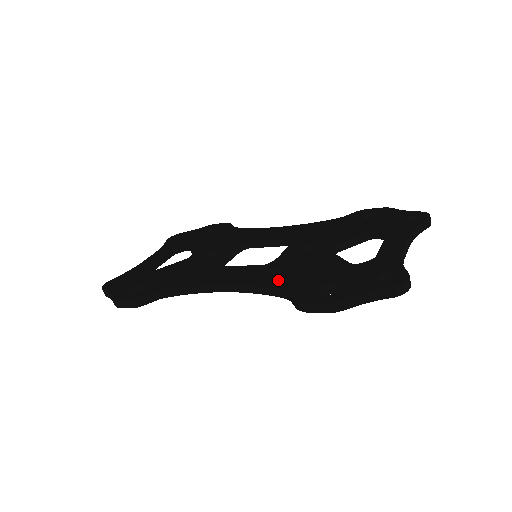
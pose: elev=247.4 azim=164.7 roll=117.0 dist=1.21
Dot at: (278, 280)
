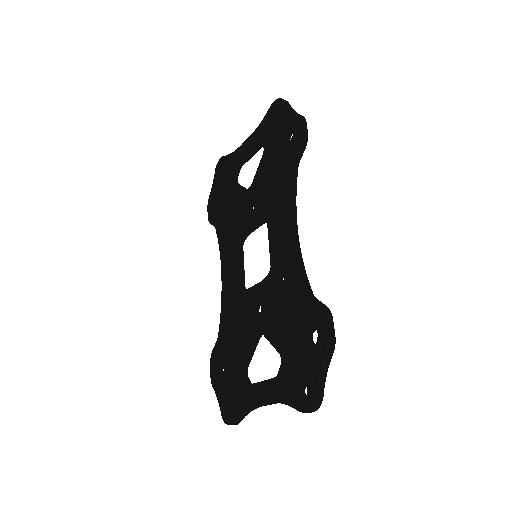
Dot at: (225, 320)
